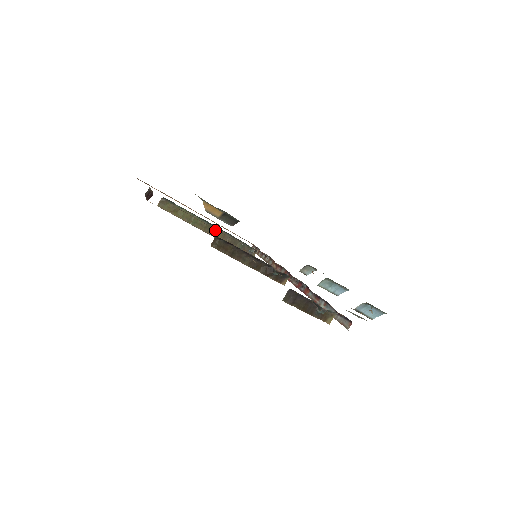
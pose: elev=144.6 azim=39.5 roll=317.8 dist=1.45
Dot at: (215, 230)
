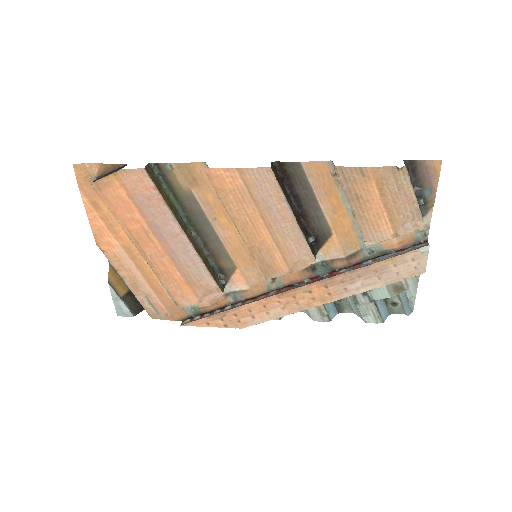
Dot at: (191, 237)
